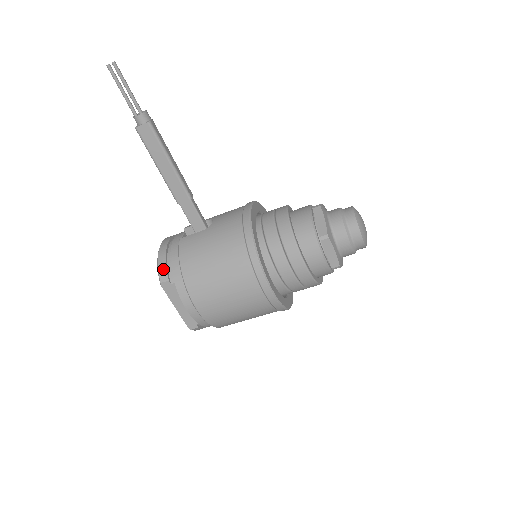
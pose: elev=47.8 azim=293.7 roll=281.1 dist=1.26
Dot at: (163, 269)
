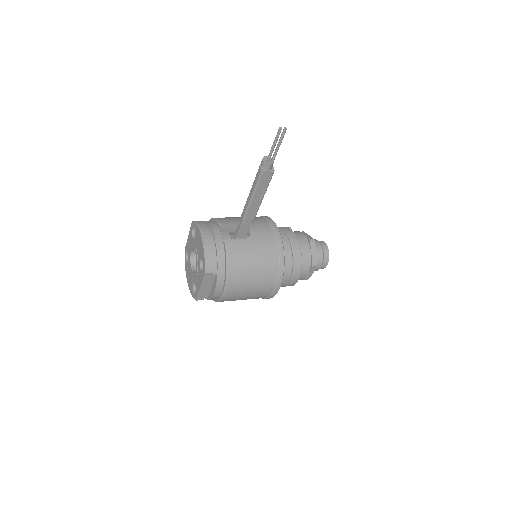
Dot at: (211, 262)
